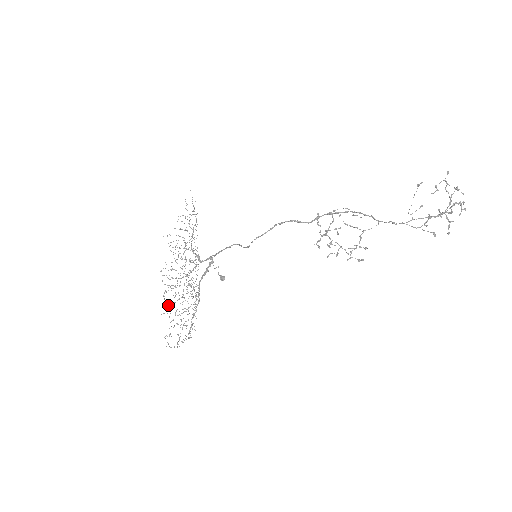
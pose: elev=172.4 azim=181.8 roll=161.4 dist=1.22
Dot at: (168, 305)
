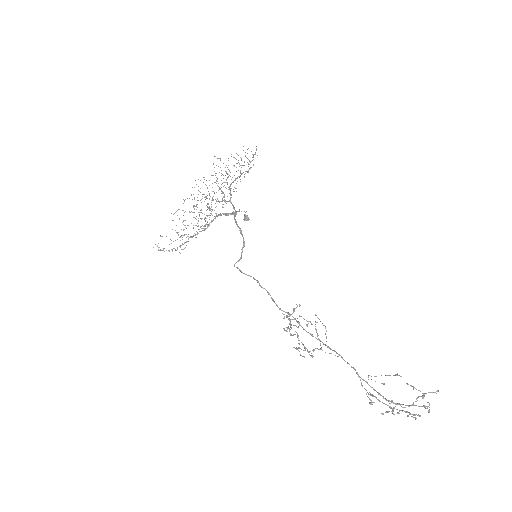
Dot at: (183, 210)
